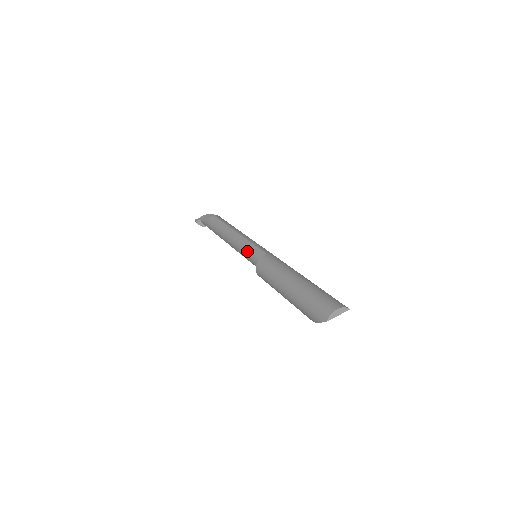
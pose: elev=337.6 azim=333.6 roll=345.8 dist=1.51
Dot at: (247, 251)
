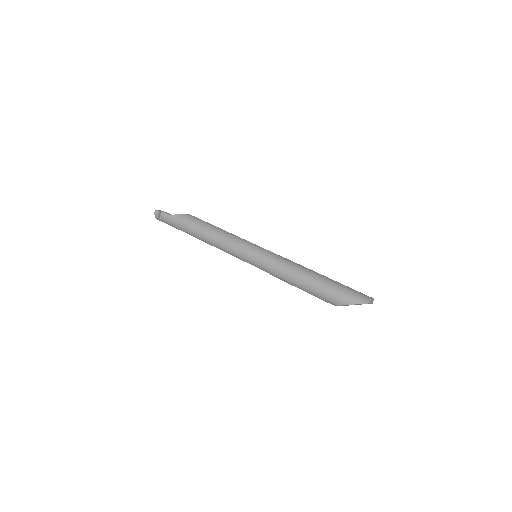
Dot at: (253, 248)
